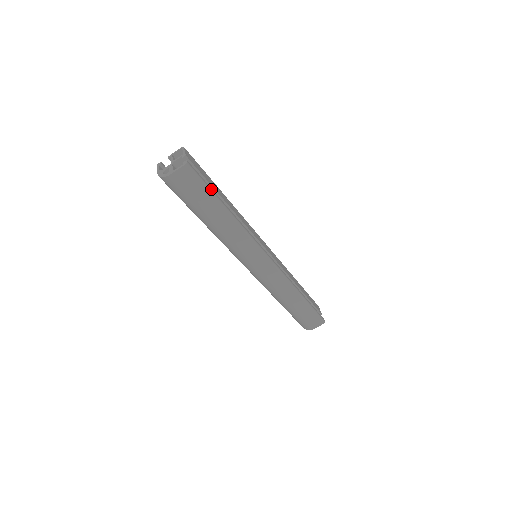
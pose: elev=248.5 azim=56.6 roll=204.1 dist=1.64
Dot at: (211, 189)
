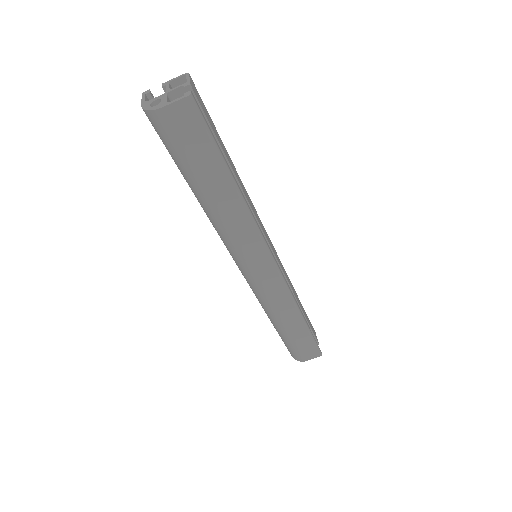
Dot at: (218, 146)
